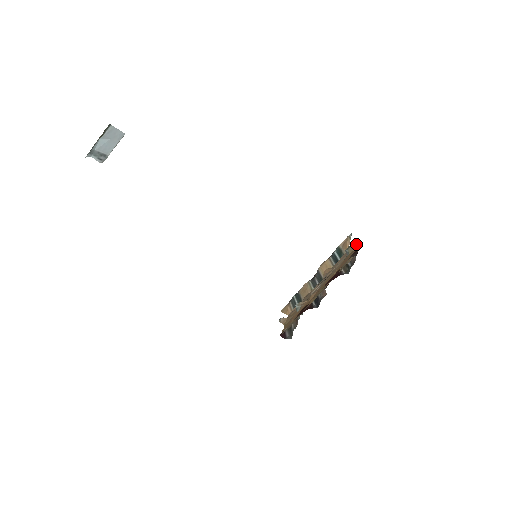
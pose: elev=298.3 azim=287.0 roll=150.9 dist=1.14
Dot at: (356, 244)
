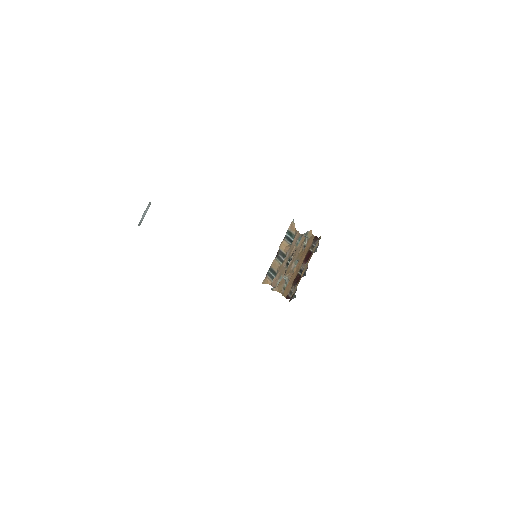
Dot at: (311, 231)
